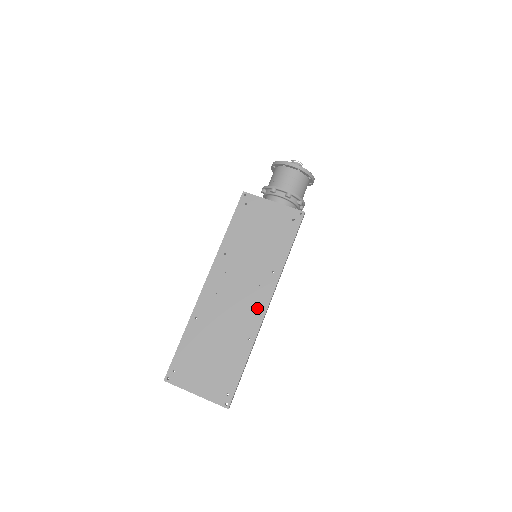
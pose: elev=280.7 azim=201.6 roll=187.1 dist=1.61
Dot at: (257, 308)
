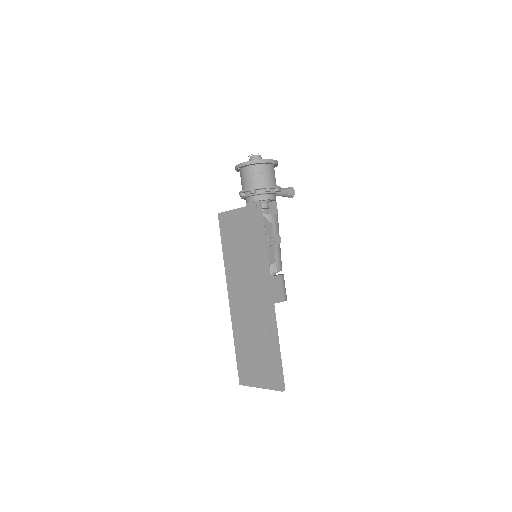
Dot at: (265, 302)
